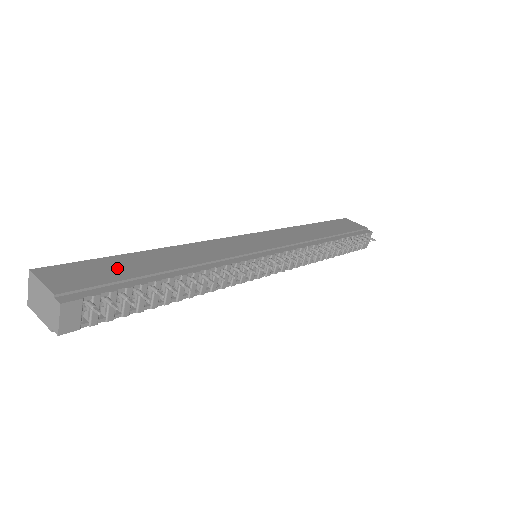
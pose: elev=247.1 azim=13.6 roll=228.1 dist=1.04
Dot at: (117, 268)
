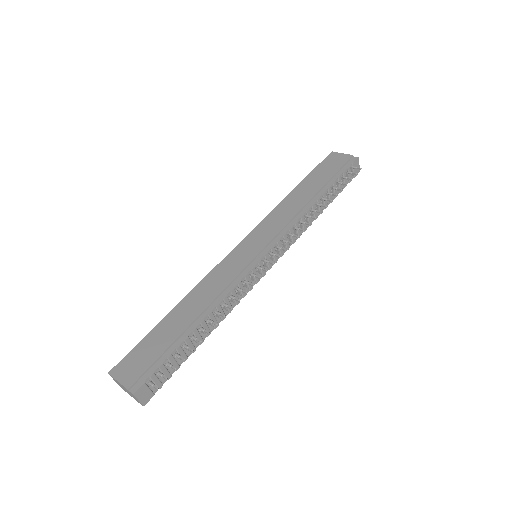
Dot at: (157, 342)
